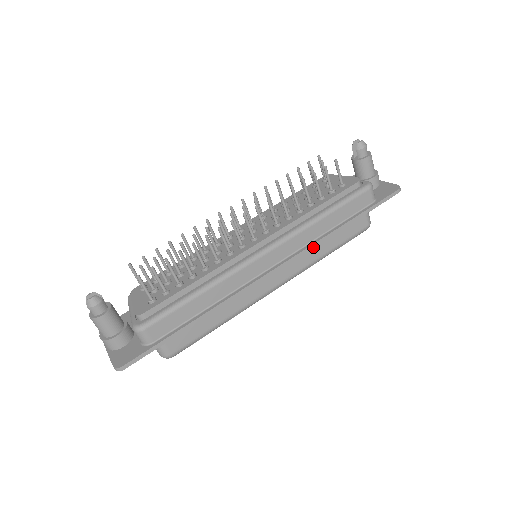
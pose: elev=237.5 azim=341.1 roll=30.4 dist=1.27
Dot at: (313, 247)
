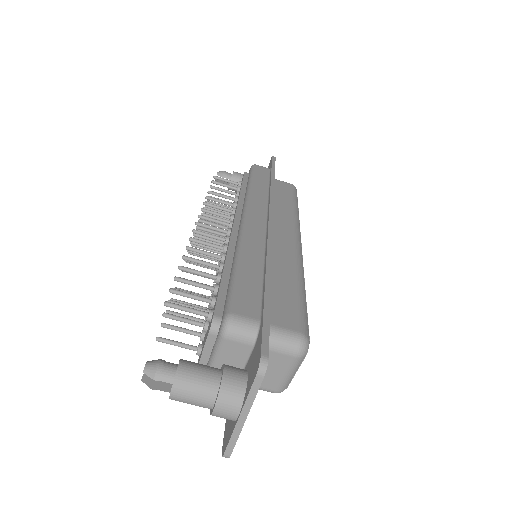
Dot at: (273, 196)
